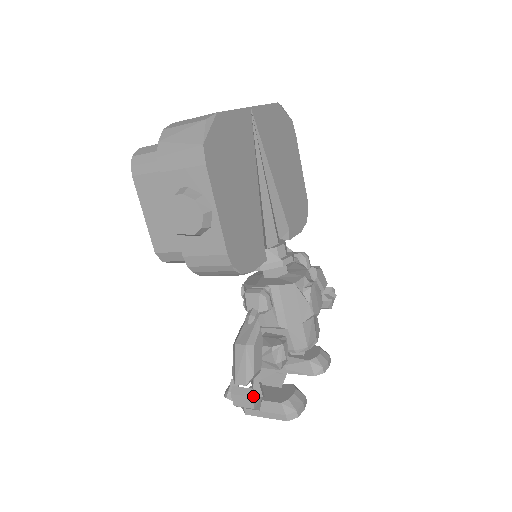
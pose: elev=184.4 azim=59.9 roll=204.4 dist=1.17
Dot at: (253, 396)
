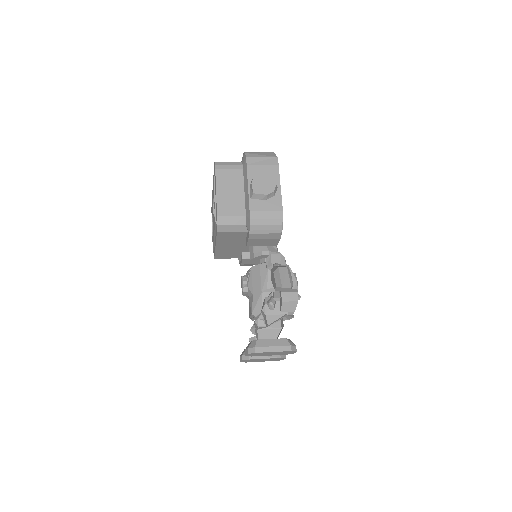
Dot at: occluded
